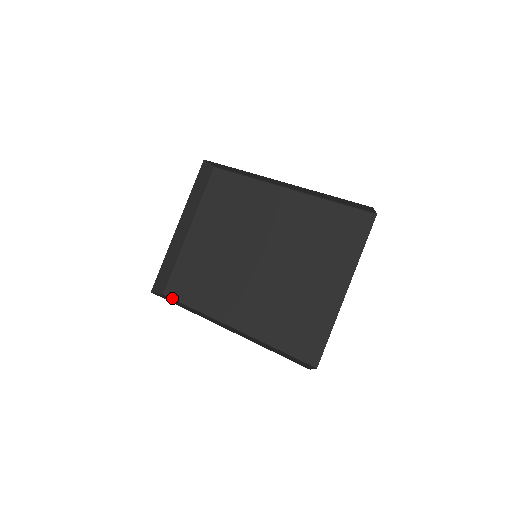
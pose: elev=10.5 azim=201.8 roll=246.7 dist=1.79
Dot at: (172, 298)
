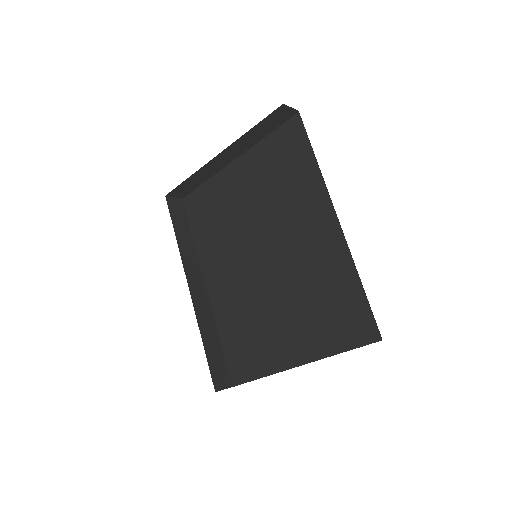
Dot at: (186, 210)
